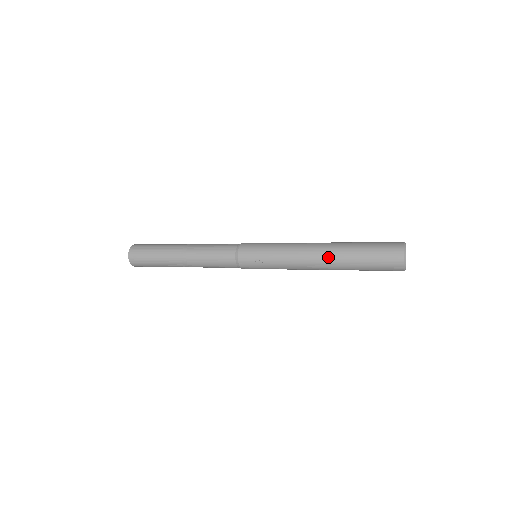
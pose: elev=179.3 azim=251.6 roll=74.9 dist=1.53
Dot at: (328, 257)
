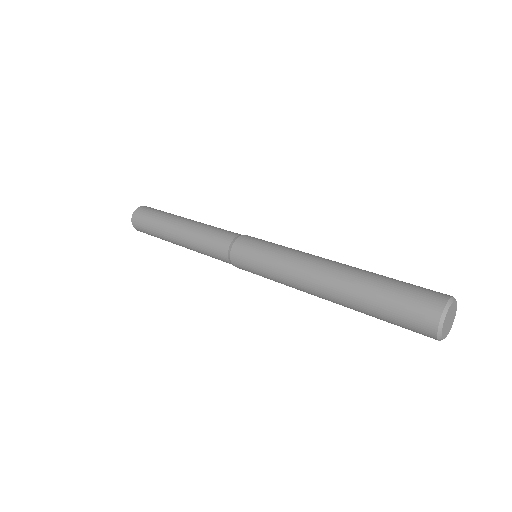
Dot at: occluded
